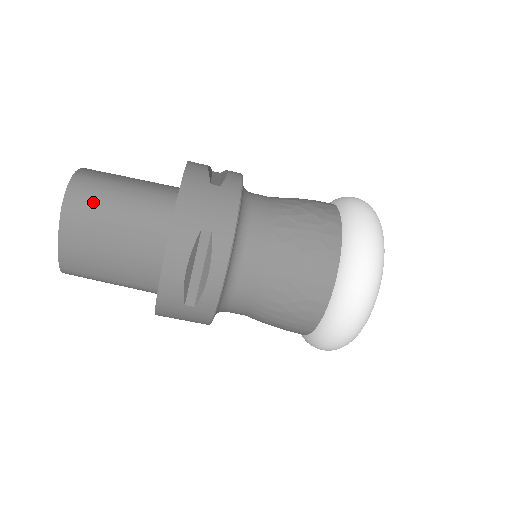
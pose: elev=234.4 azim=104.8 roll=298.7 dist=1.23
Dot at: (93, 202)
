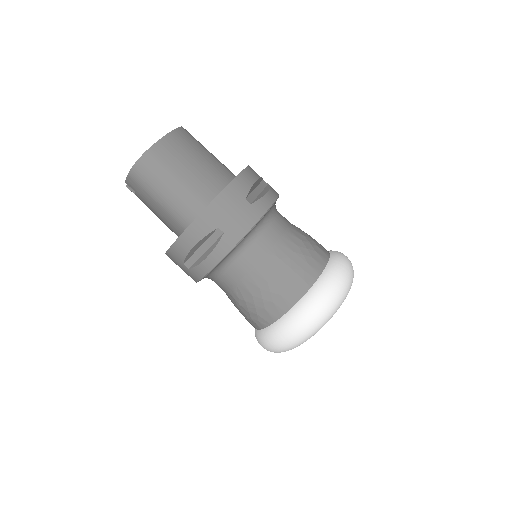
Dot at: occluded
